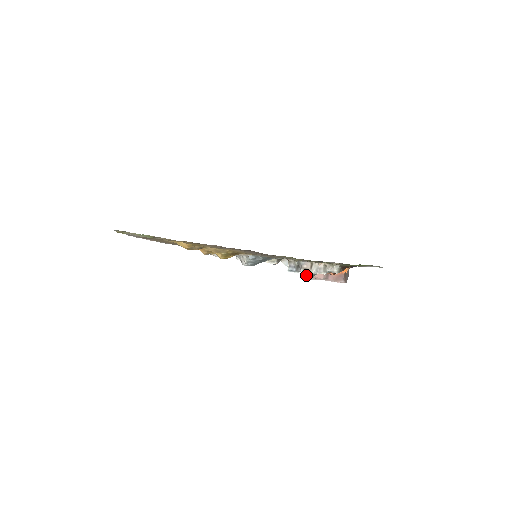
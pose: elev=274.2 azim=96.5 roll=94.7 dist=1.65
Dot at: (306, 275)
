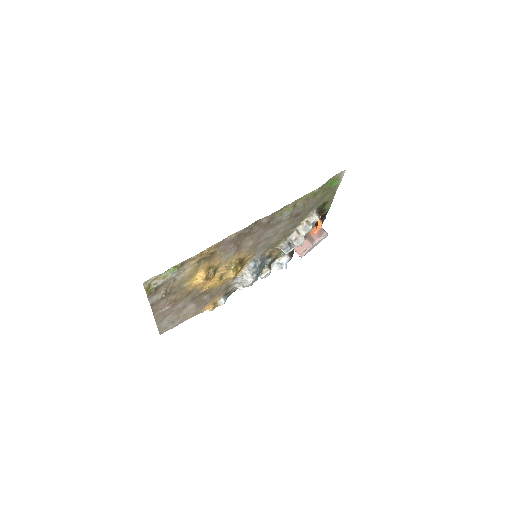
Dot at: (300, 243)
